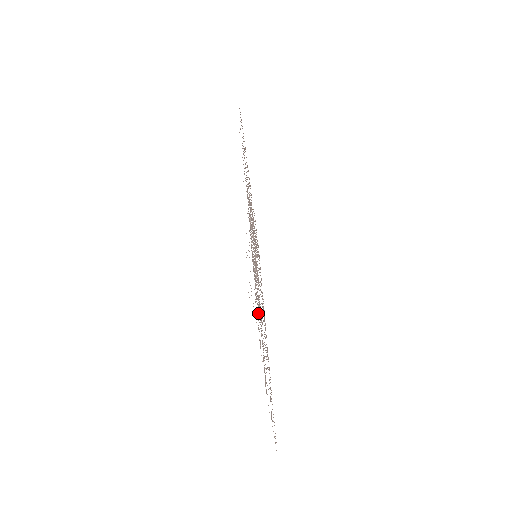
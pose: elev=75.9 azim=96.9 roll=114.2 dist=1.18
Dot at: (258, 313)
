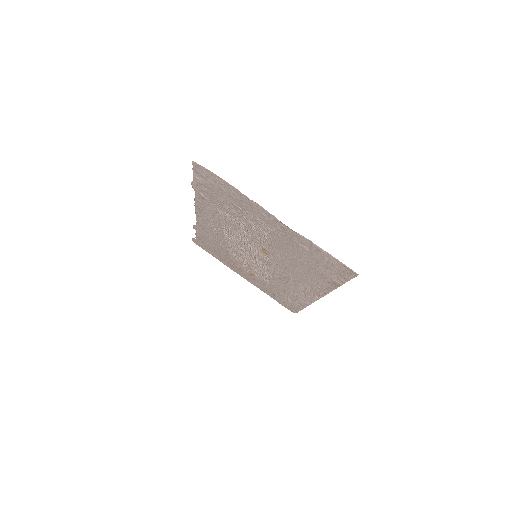
Dot at: (237, 206)
